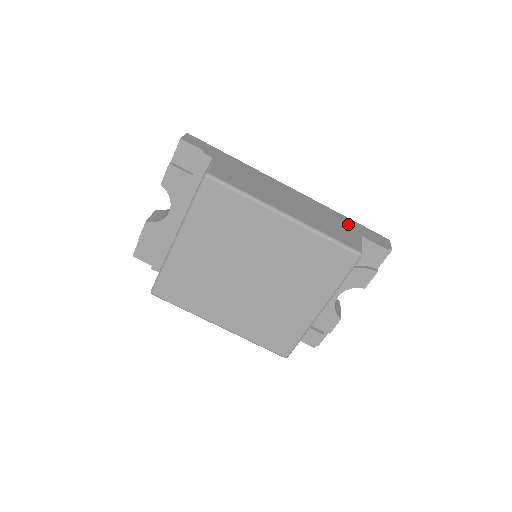
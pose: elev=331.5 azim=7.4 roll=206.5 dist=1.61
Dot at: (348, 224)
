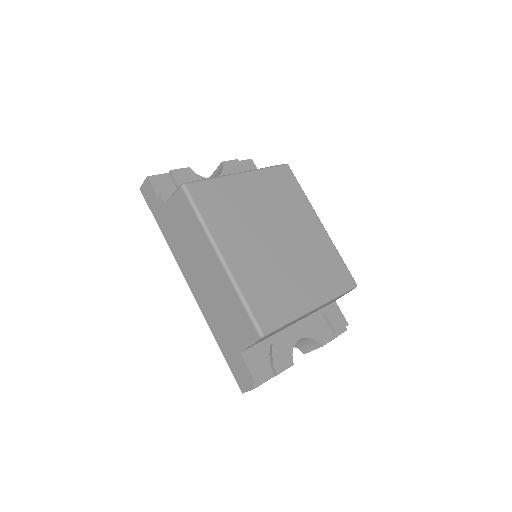
Dot at: occluded
